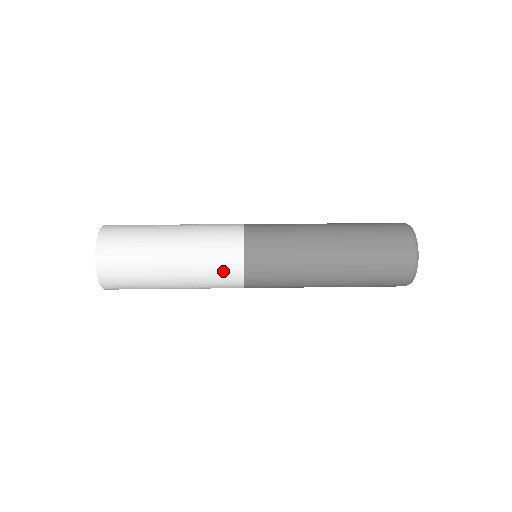
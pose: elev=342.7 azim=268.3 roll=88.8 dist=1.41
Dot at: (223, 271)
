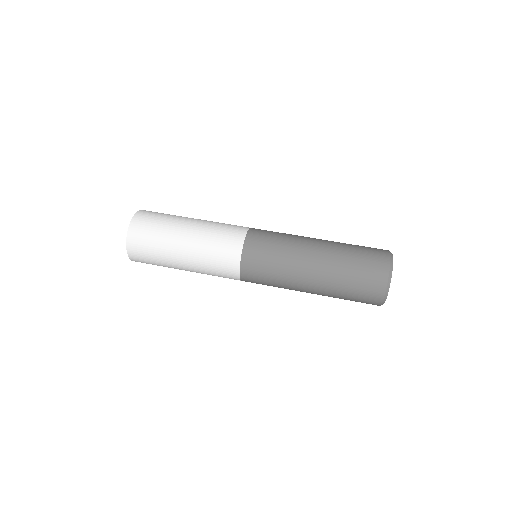
Dot at: occluded
